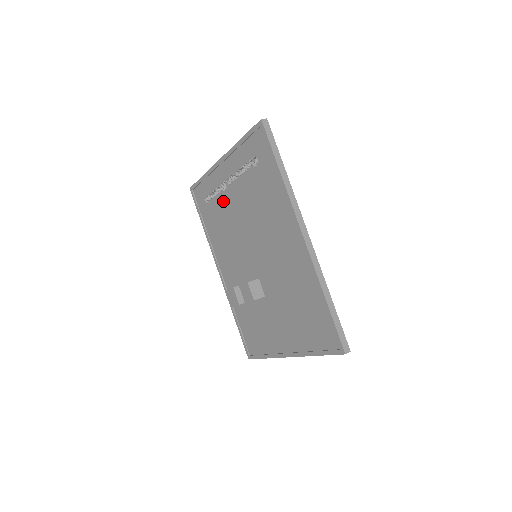
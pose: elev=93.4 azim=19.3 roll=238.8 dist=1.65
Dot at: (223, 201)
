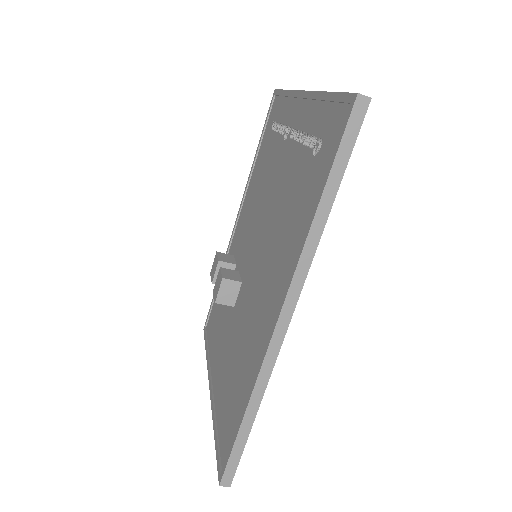
Dot at: (277, 150)
